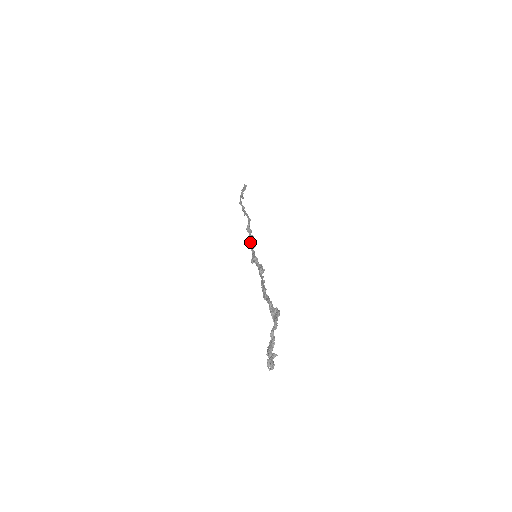
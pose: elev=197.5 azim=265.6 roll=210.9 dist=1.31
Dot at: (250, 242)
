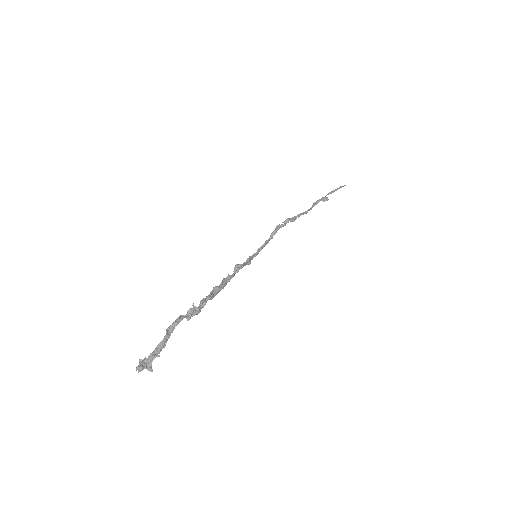
Dot at: (265, 243)
